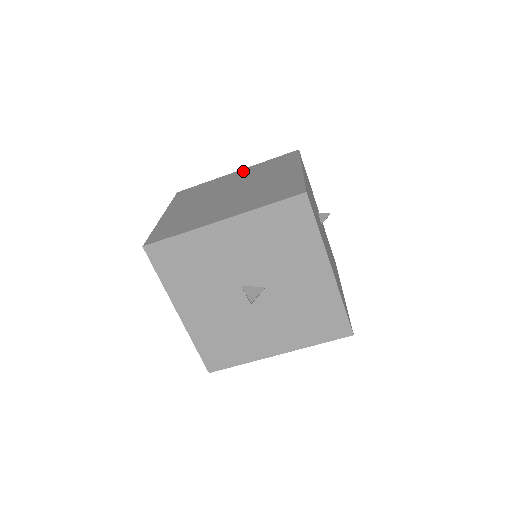
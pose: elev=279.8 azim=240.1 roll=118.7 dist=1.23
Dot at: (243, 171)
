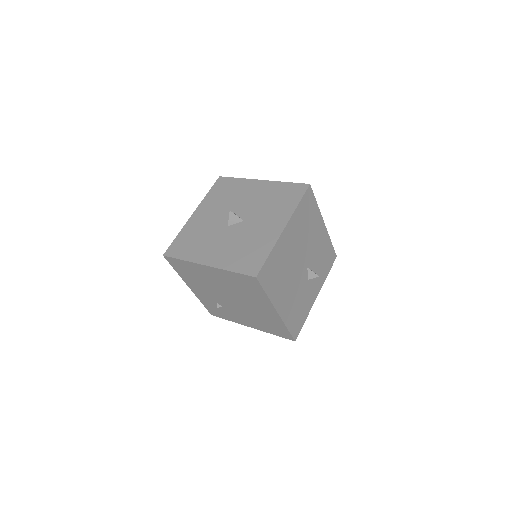
Dot at: occluded
